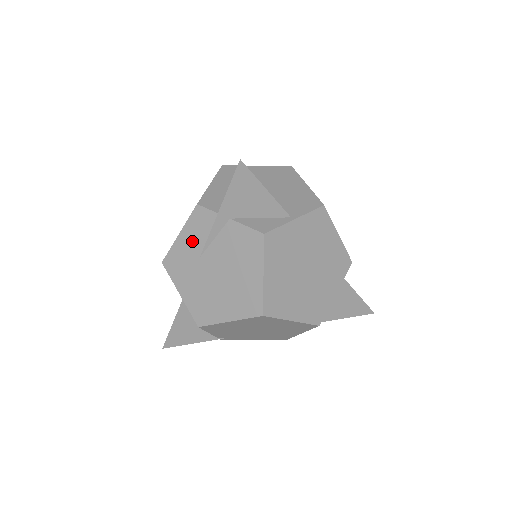
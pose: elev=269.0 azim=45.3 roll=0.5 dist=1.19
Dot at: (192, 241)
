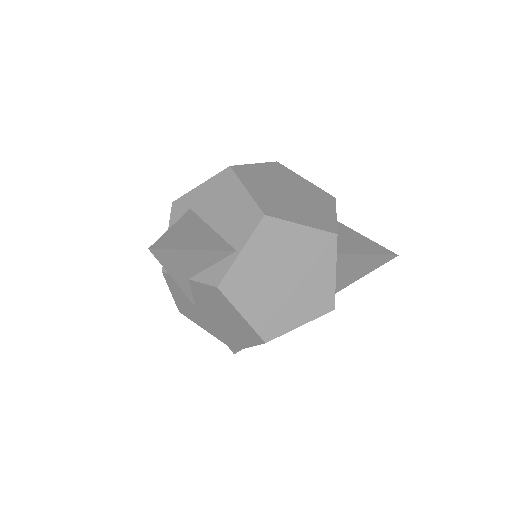
Dot at: (182, 297)
